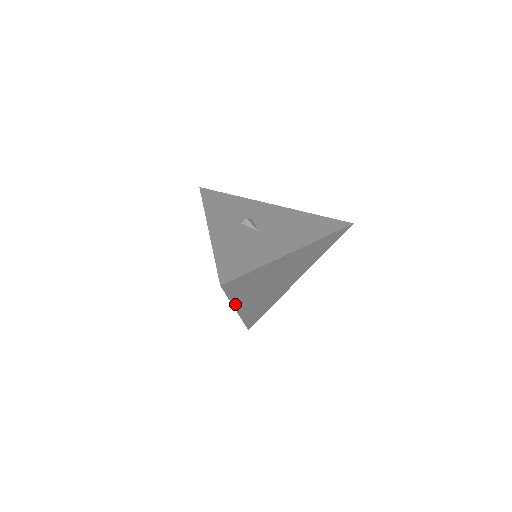
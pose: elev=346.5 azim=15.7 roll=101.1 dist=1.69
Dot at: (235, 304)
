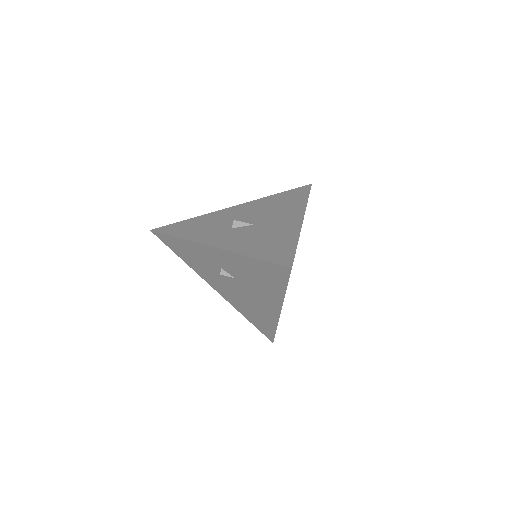
Dot at: occluded
